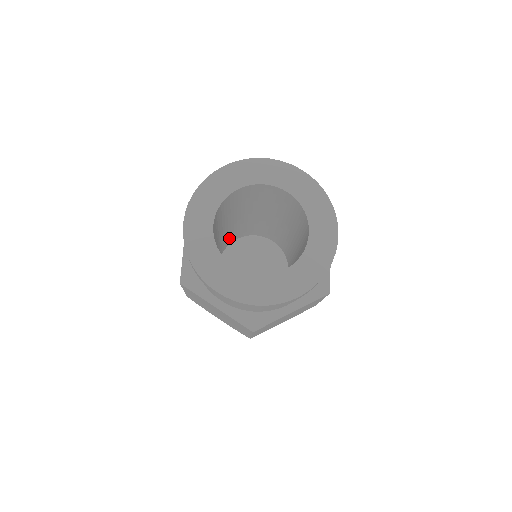
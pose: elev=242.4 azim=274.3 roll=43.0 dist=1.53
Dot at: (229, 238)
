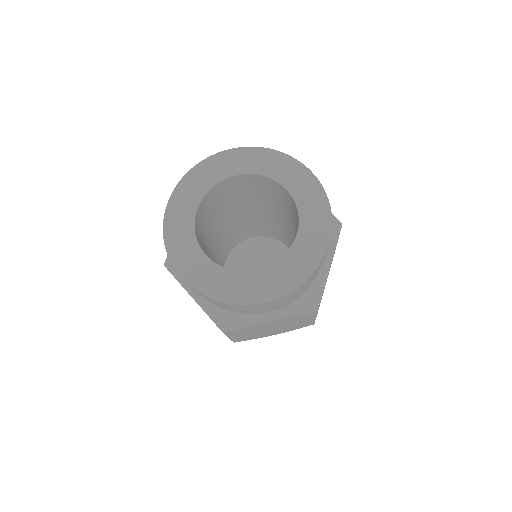
Dot at: occluded
